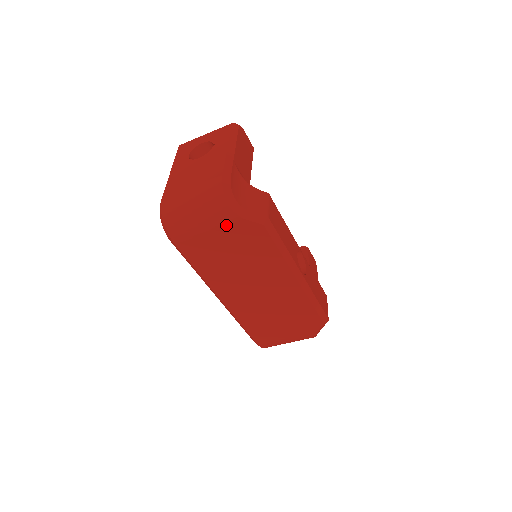
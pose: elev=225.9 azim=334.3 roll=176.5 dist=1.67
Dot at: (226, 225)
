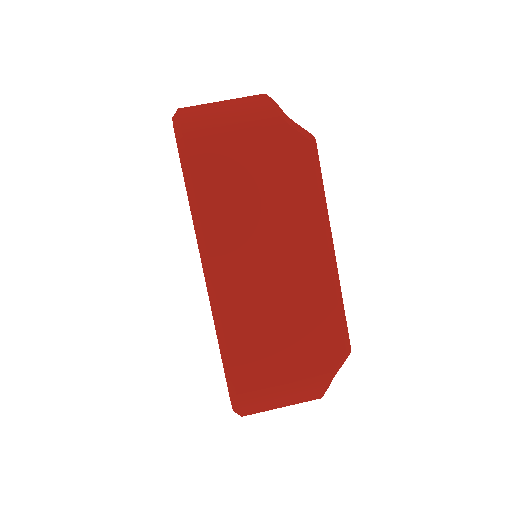
Dot at: (264, 130)
